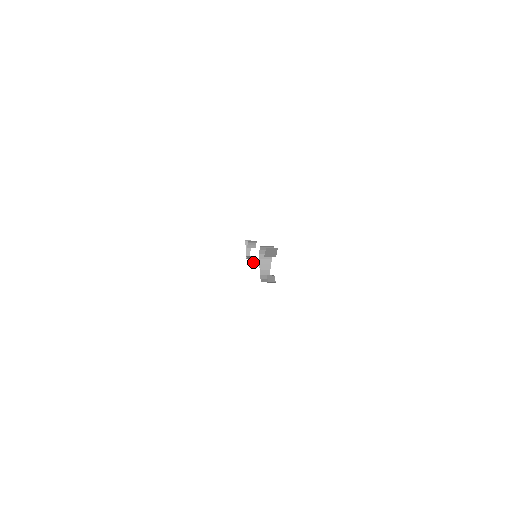
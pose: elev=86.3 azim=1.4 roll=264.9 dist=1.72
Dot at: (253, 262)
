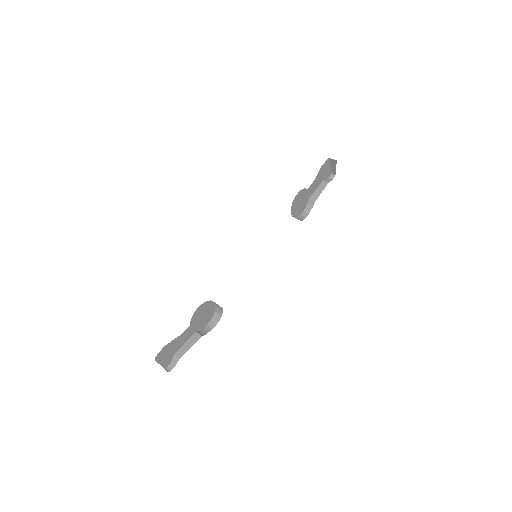
Dot at: (312, 205)
